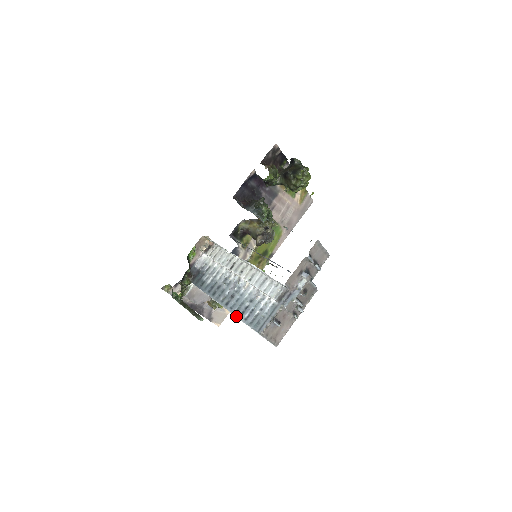
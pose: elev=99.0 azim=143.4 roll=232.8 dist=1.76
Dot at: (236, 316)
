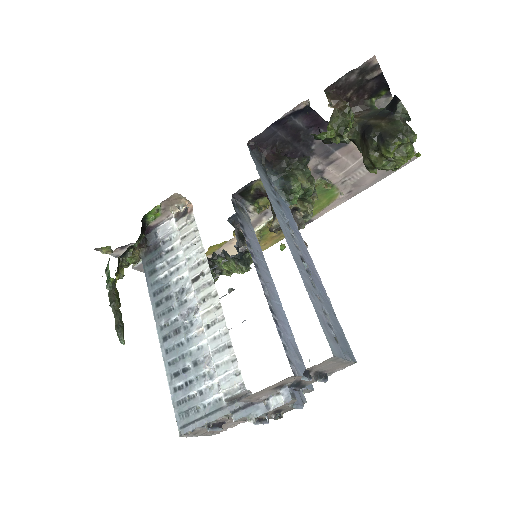
Dot at: (166, 373)
